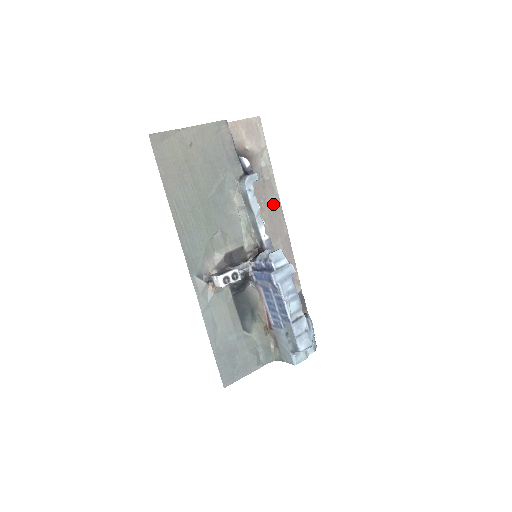
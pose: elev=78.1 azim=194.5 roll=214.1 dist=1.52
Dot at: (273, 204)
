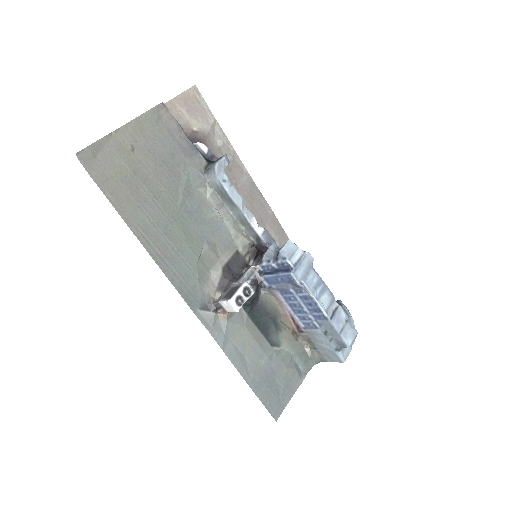
Dot at: (247, 186)
